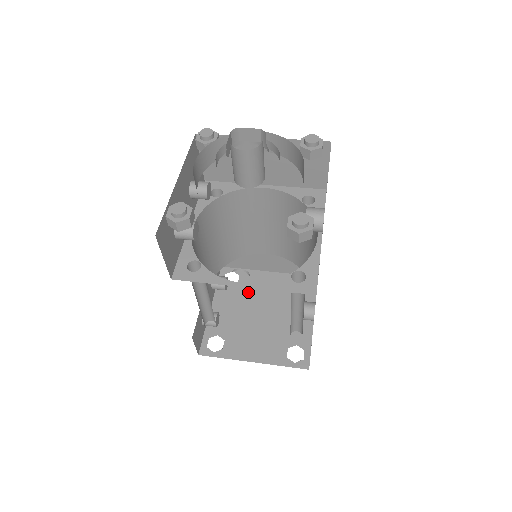
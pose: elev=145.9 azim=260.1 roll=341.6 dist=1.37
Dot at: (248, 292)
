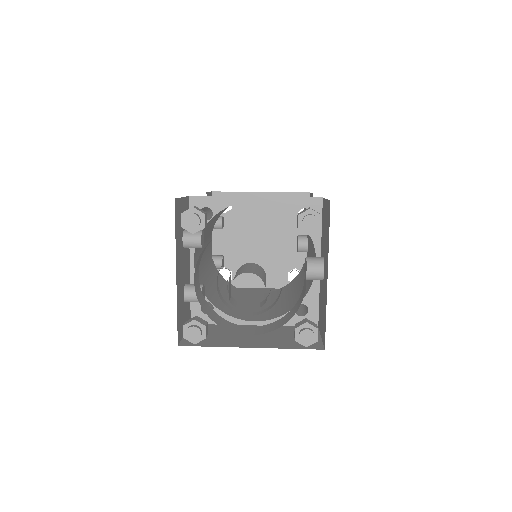
Dot at: (244, 219)
